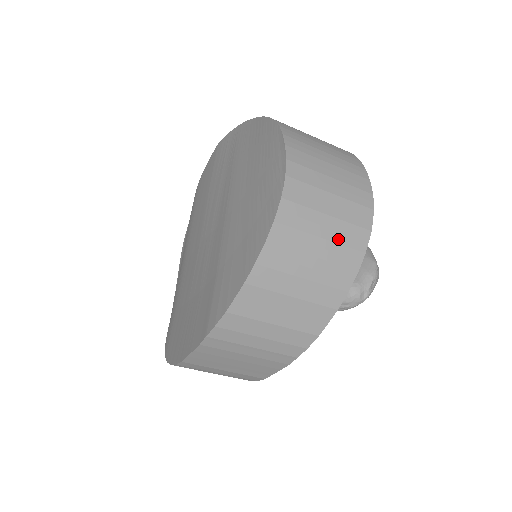
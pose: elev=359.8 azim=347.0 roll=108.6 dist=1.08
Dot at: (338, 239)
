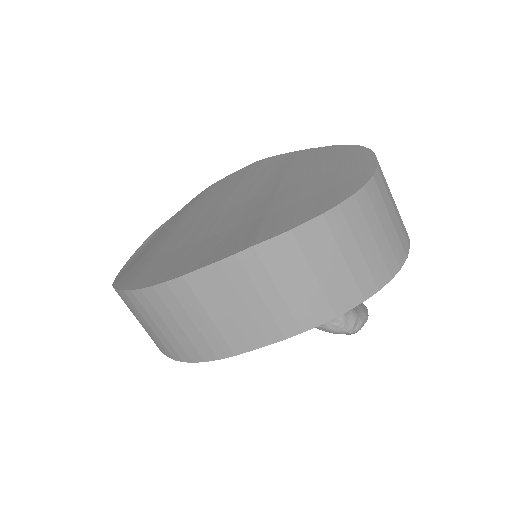
Dot at: (391, 241)
